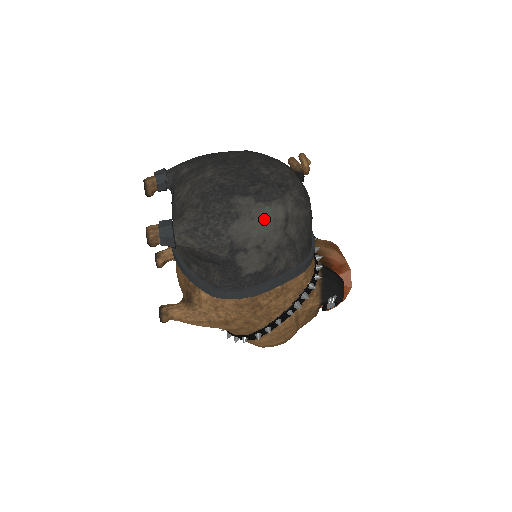
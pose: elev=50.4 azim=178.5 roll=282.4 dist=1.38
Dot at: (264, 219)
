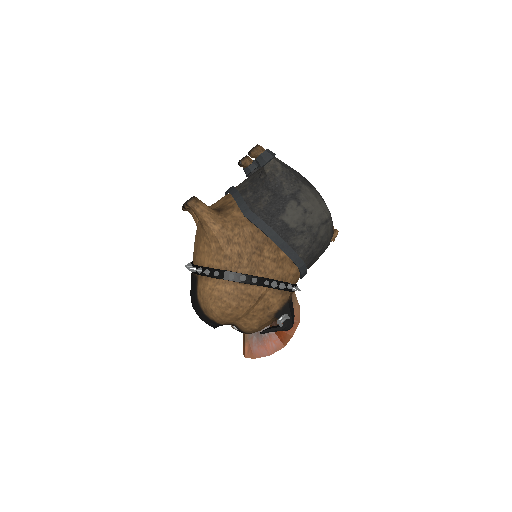
Dot at: (320, 204)
